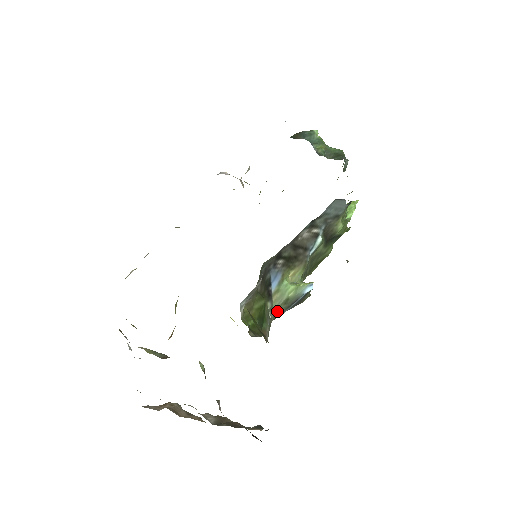
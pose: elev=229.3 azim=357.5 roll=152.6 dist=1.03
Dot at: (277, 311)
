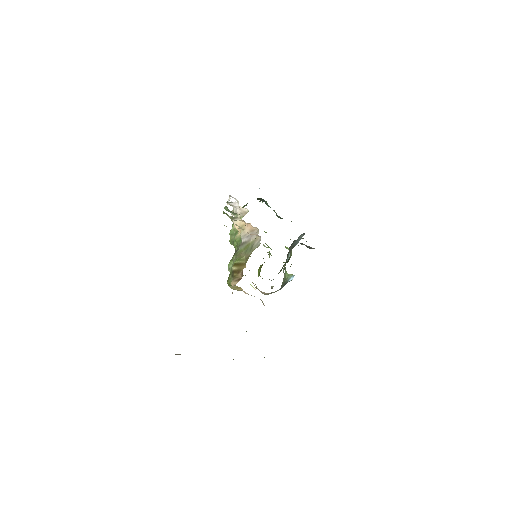
Dot at: occluded
